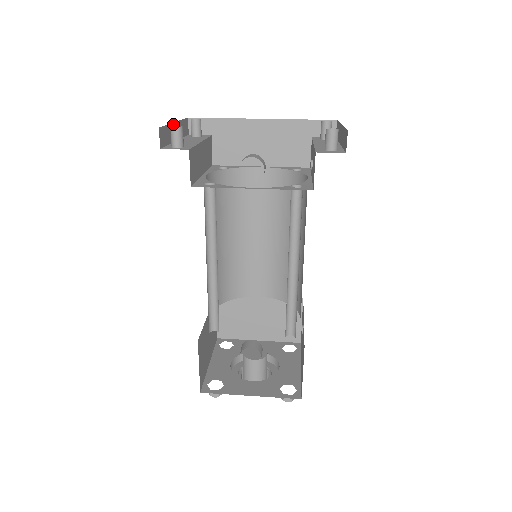
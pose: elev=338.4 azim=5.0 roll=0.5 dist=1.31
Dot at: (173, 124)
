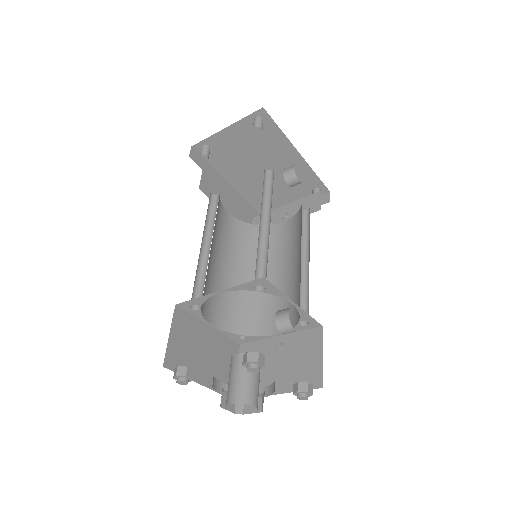
Dot at: (229, 126)
